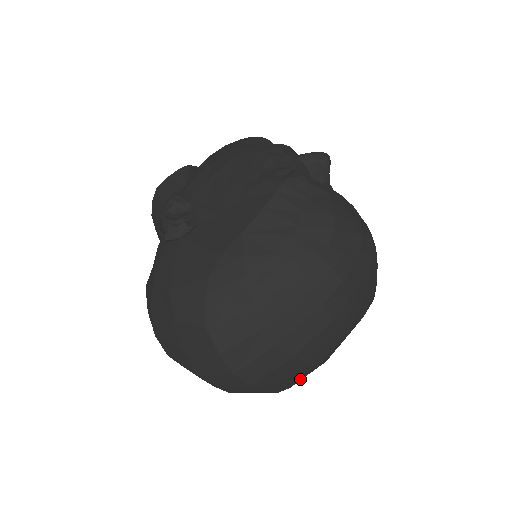
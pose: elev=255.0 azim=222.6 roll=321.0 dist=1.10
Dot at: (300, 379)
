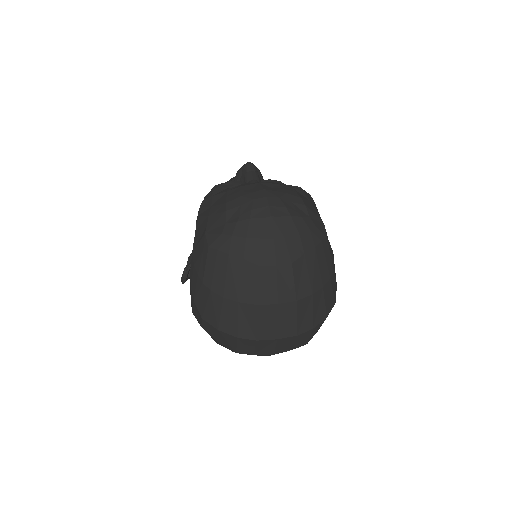
Dot at: (309, 318)
